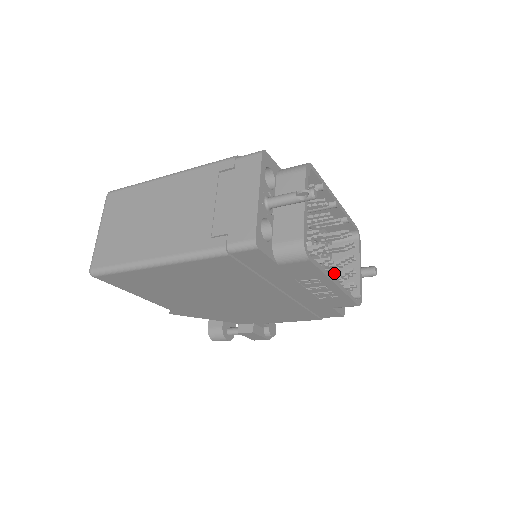
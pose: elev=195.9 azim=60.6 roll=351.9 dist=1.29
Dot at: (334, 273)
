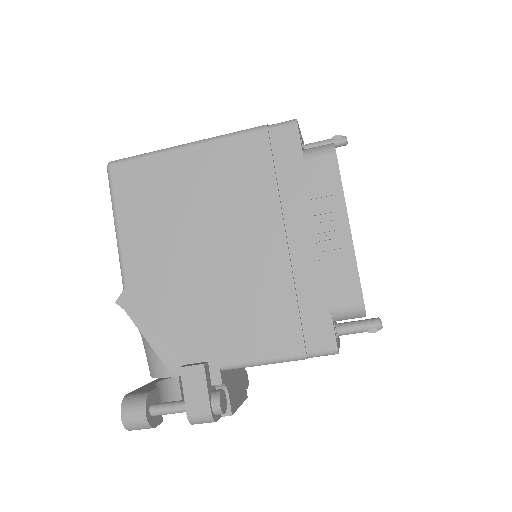
Dot at: occluded
